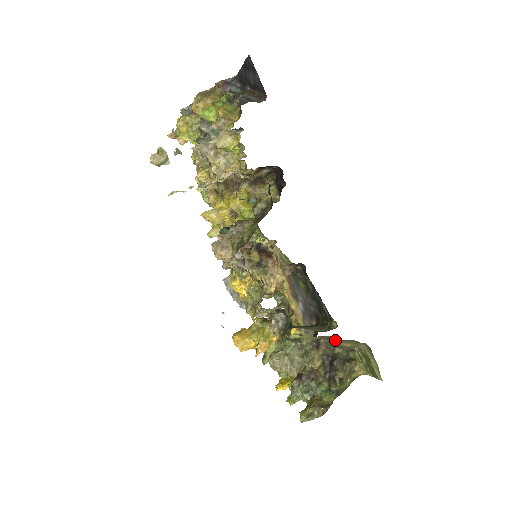
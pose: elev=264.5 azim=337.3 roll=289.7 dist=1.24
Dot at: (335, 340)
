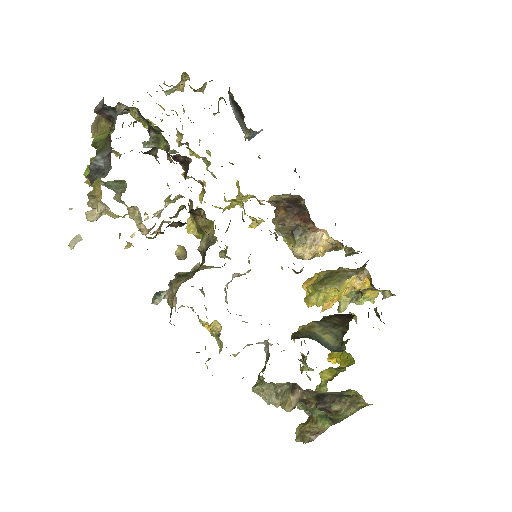
Dot at: occluded
